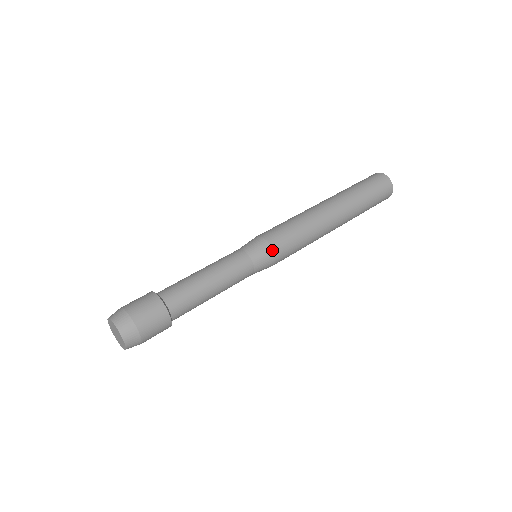
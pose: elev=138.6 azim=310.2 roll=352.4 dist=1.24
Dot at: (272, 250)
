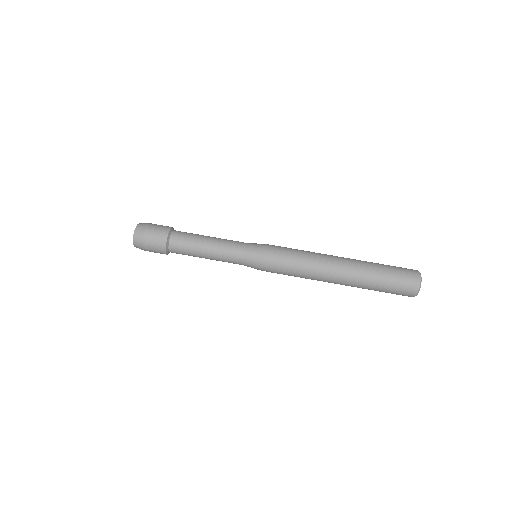
Dot at: (262, 267)
